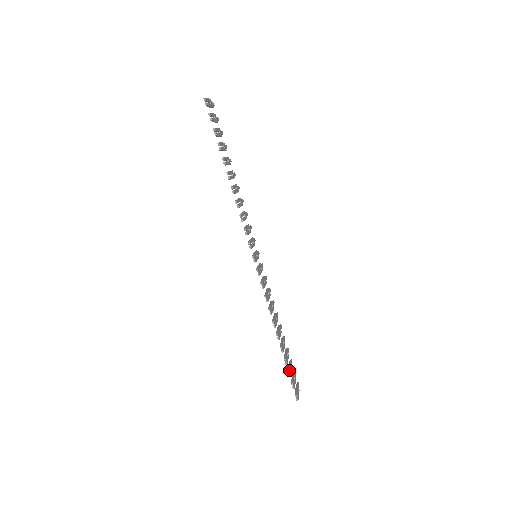
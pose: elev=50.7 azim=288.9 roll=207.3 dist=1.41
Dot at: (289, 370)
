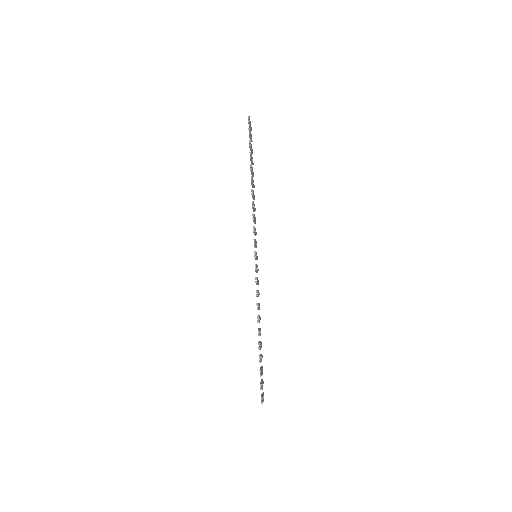
Dot at: (261, 370)
